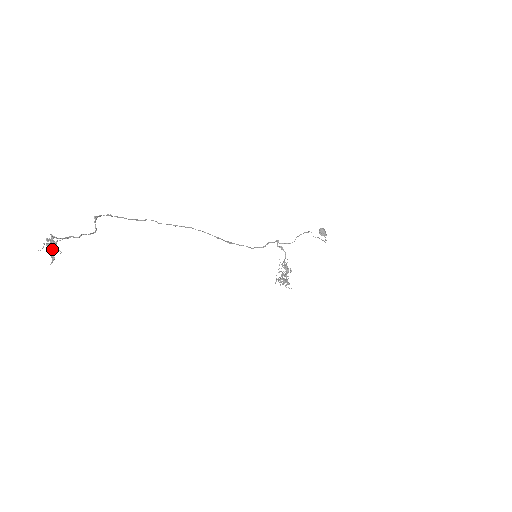
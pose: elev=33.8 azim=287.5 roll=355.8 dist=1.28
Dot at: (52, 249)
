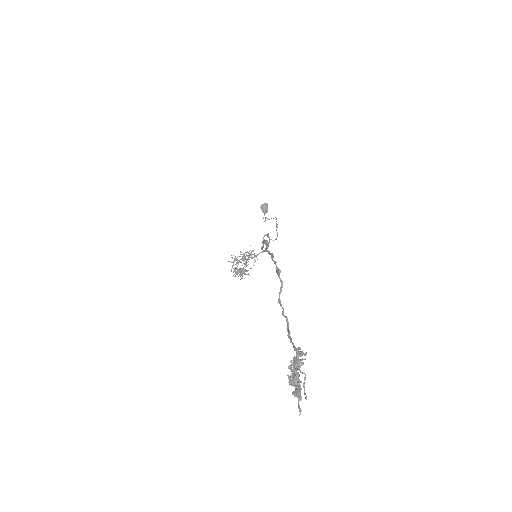
Dot at: (299, 379)
